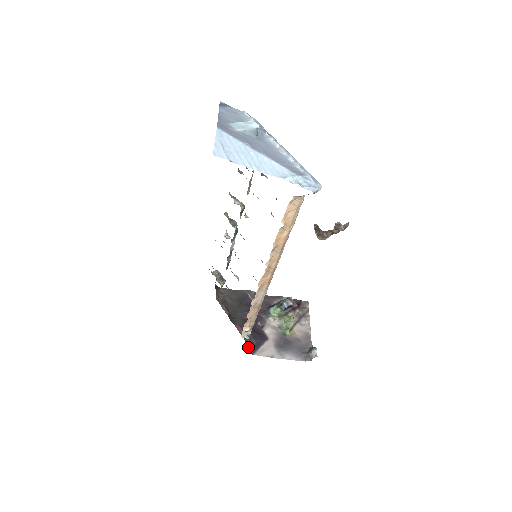
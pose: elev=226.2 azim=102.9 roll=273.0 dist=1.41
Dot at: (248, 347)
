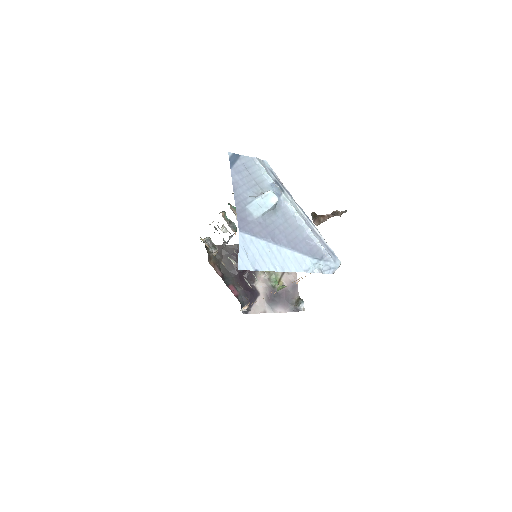
Dot at: occluded
